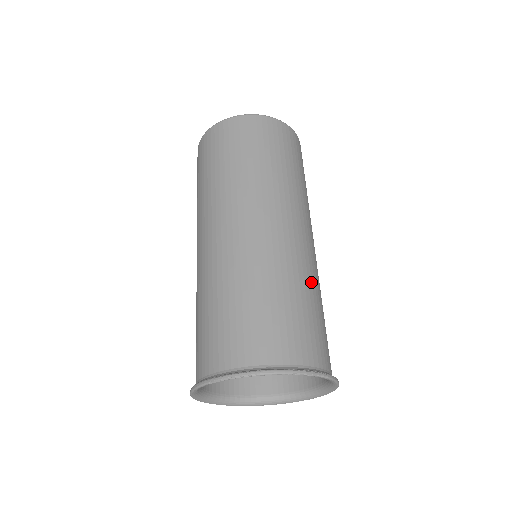
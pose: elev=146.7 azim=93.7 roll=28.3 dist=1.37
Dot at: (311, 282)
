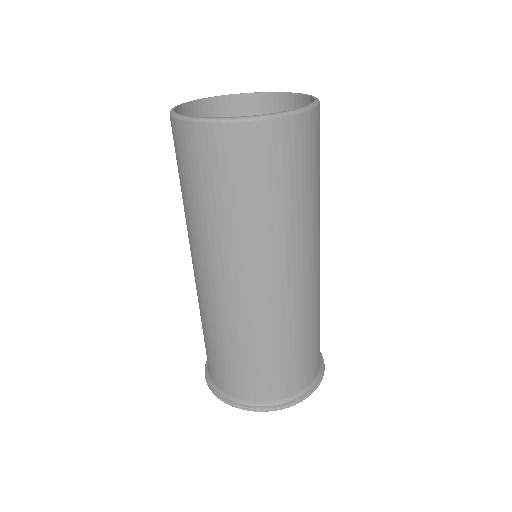
Dot at: (318, 308)
